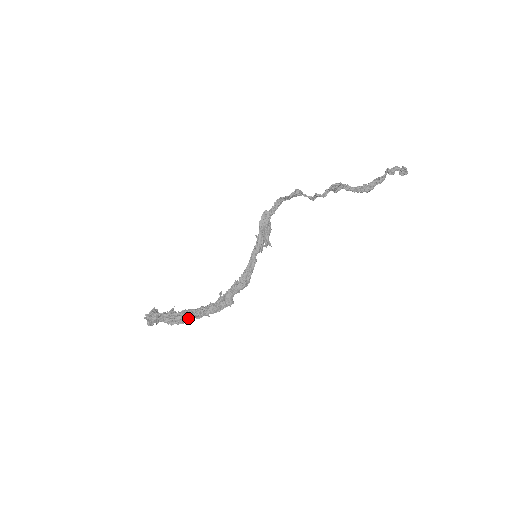
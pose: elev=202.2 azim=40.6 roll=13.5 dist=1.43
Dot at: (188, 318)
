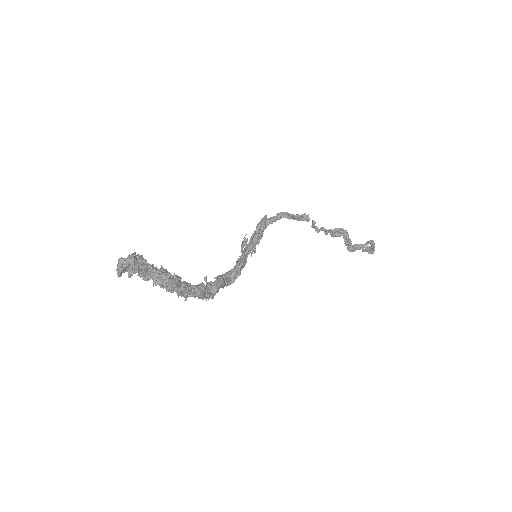
Dot at: (179, 289)
